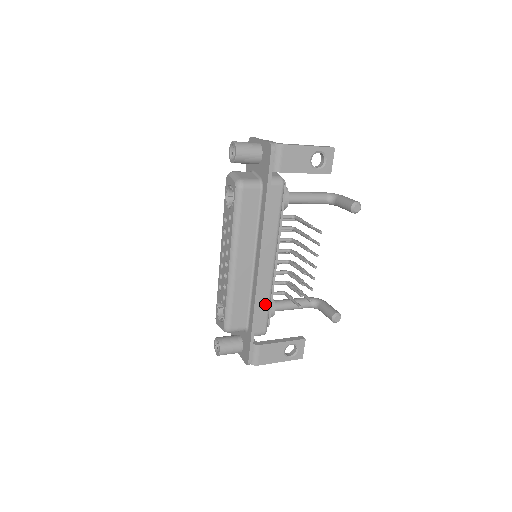
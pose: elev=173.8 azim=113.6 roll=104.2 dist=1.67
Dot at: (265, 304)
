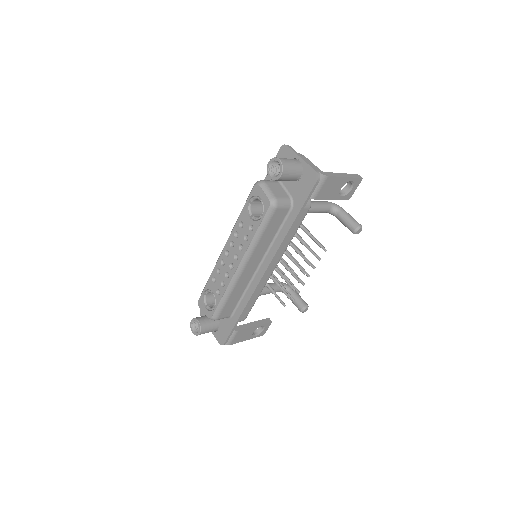
Dot at: (254, 300)
